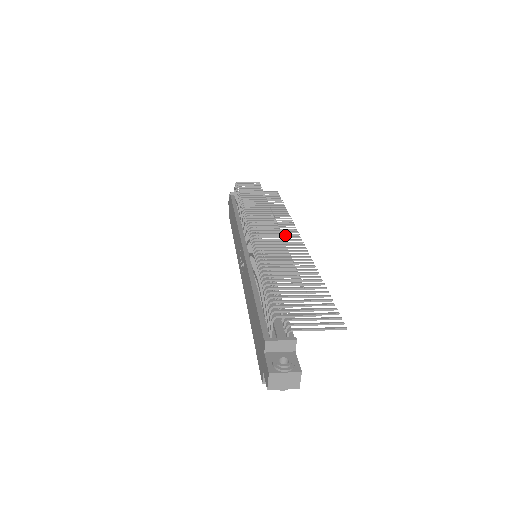
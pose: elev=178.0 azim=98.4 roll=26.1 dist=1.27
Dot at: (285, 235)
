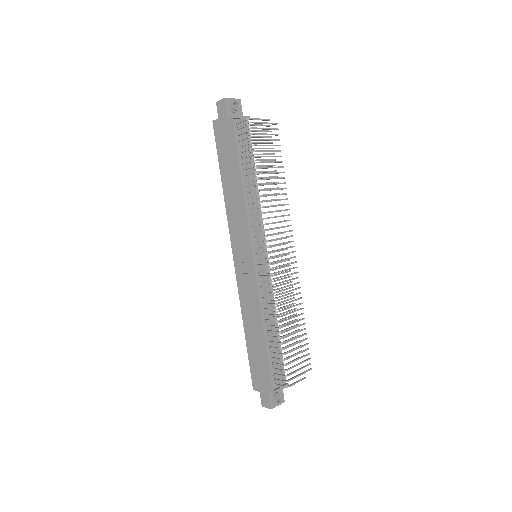
Dot at: occluded
